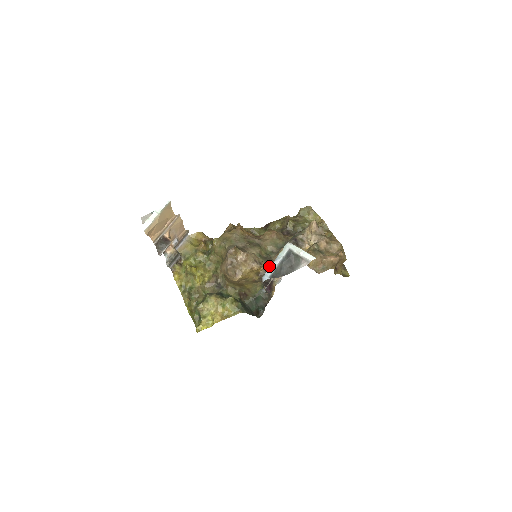
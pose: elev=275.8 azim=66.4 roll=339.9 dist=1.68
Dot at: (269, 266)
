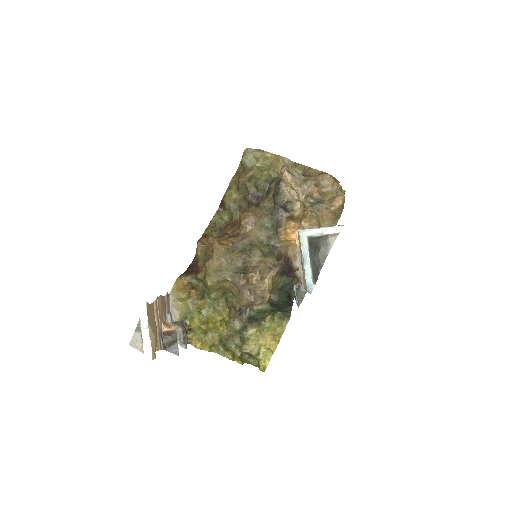
Dot at: (279, 256)
